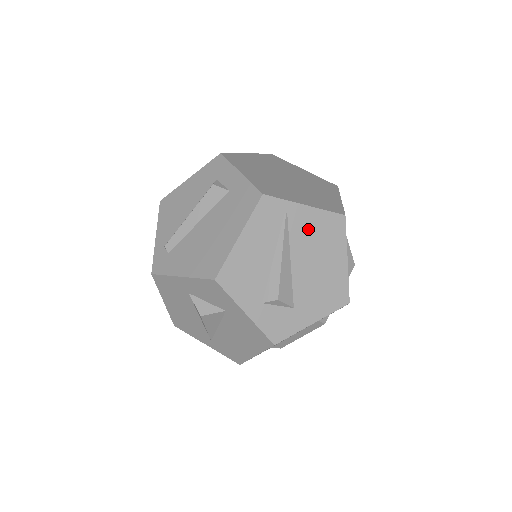
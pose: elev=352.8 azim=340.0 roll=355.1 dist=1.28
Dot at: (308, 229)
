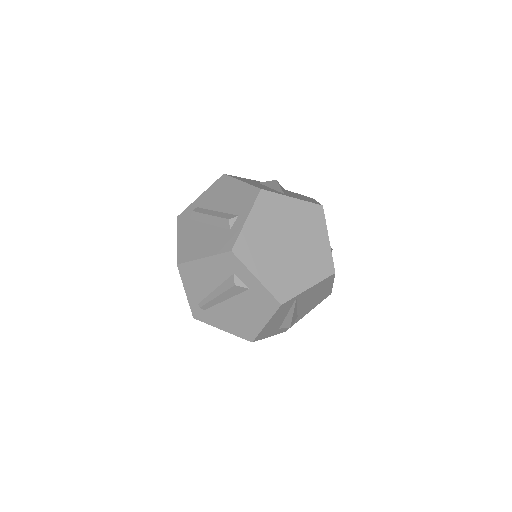
Dot at: (310, 293)
